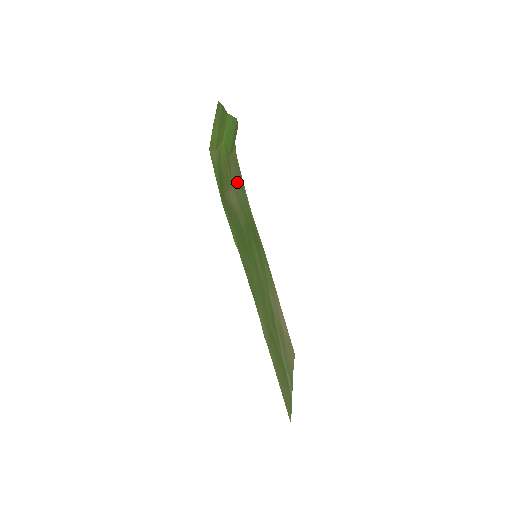
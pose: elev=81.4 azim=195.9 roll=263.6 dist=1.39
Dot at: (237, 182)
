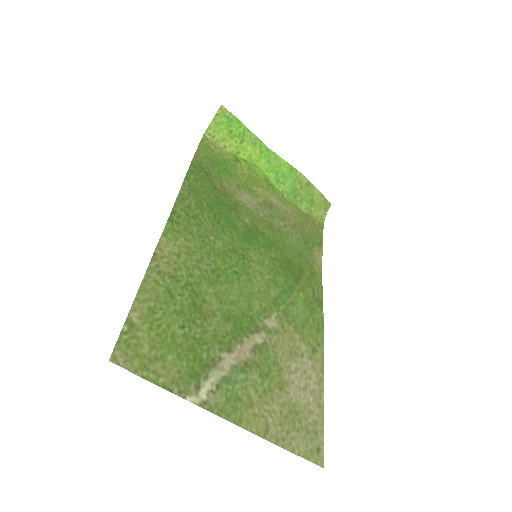
Dot at: (292, 224)
